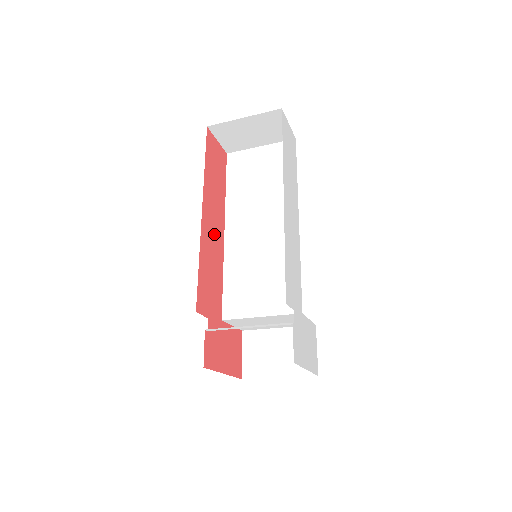
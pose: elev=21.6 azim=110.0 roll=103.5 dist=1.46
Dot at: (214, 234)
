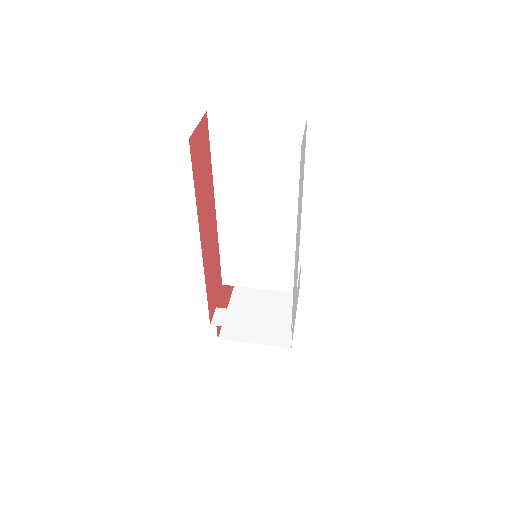
Dot at: (210, 238)
